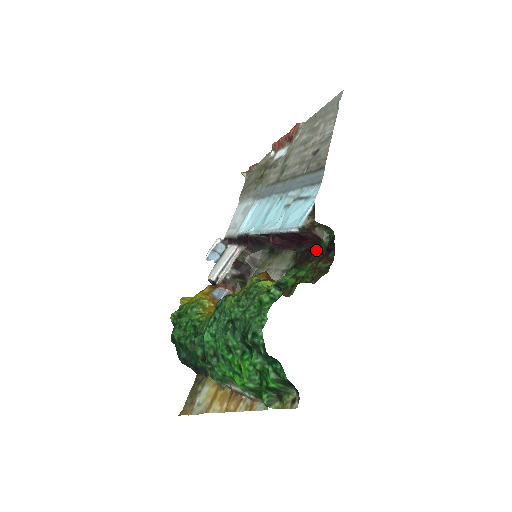
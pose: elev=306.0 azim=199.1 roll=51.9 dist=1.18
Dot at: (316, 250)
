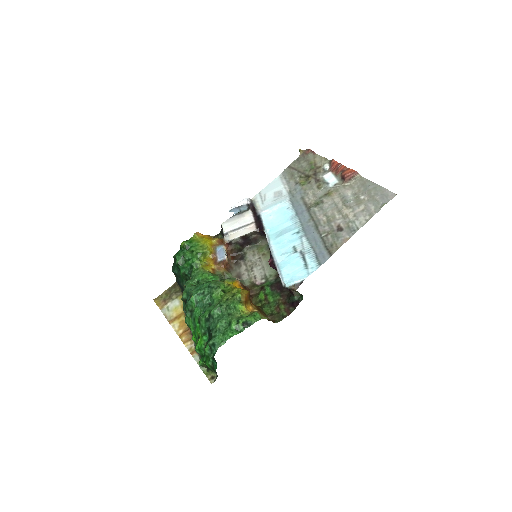
Dot at: (288, 292)
